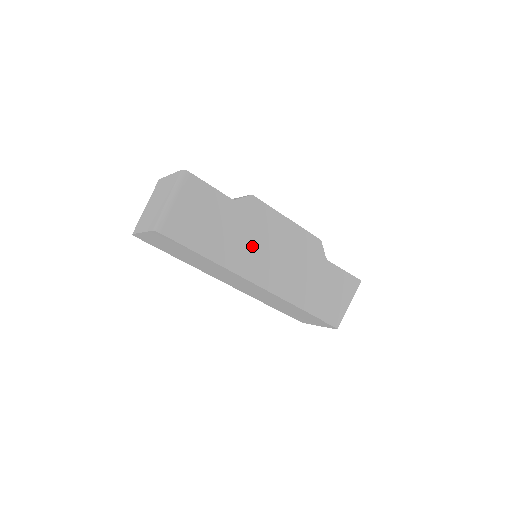
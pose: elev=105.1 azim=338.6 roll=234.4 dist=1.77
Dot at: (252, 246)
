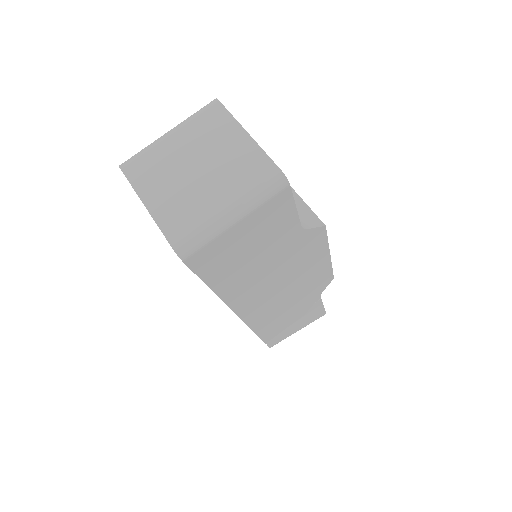
Dot at: (272, 281)
